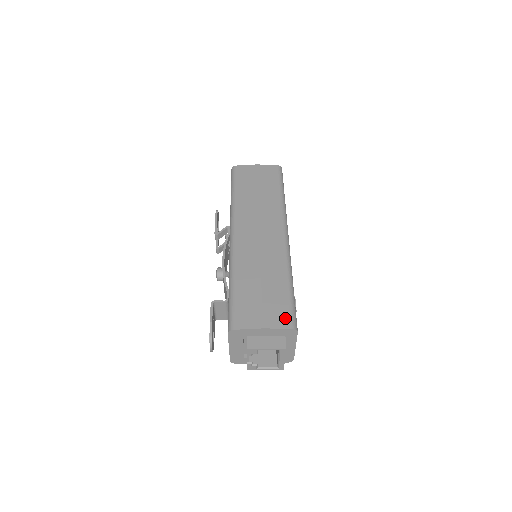
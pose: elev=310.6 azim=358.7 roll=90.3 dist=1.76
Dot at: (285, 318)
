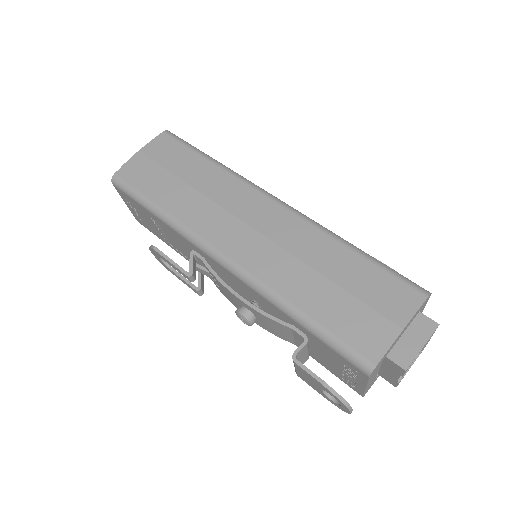
Dot at: (406, 293)
